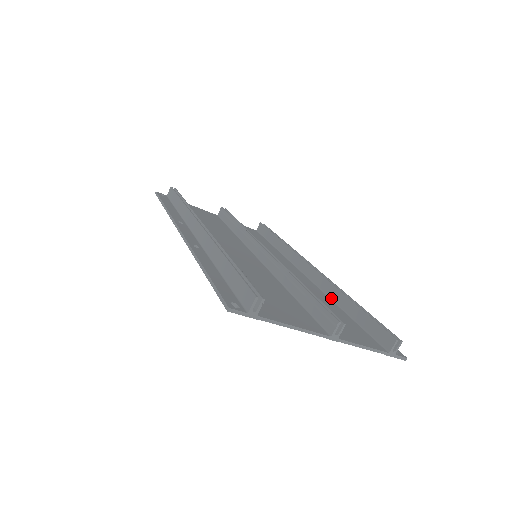
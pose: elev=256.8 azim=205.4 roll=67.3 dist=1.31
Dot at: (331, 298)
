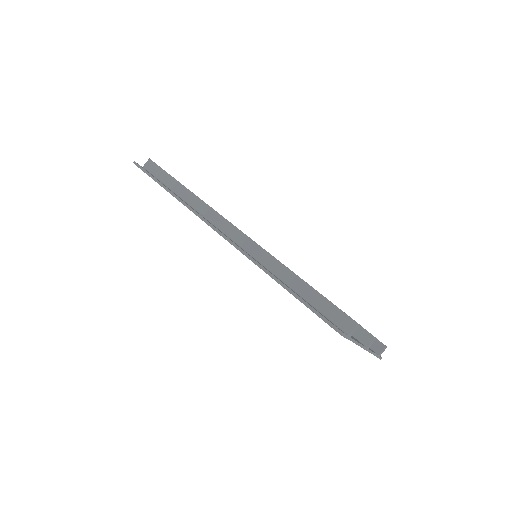
Dot at: occluded
